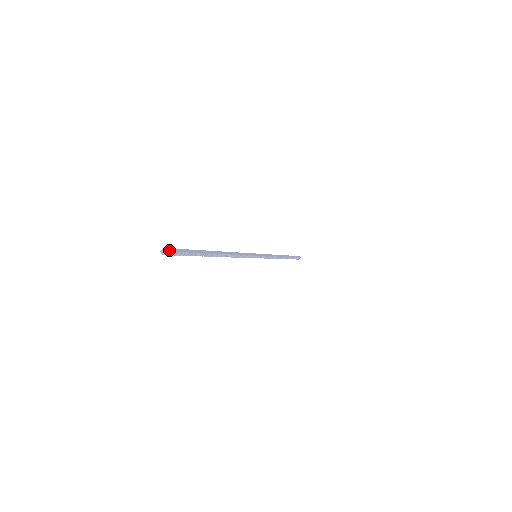
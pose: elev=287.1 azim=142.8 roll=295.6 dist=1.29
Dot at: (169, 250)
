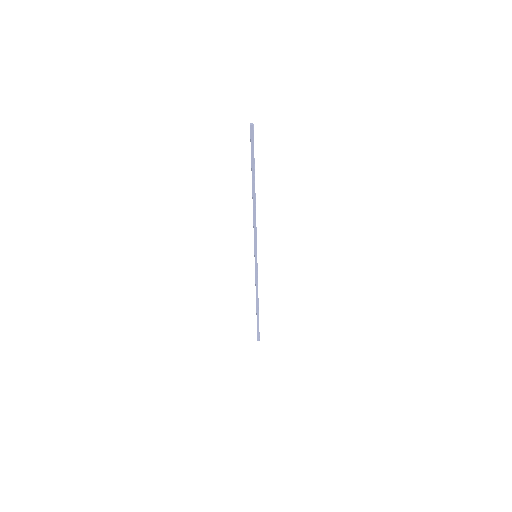
Dot at: (252, 128)
